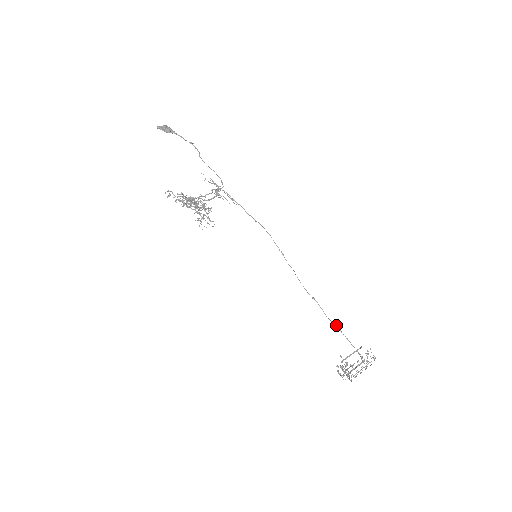
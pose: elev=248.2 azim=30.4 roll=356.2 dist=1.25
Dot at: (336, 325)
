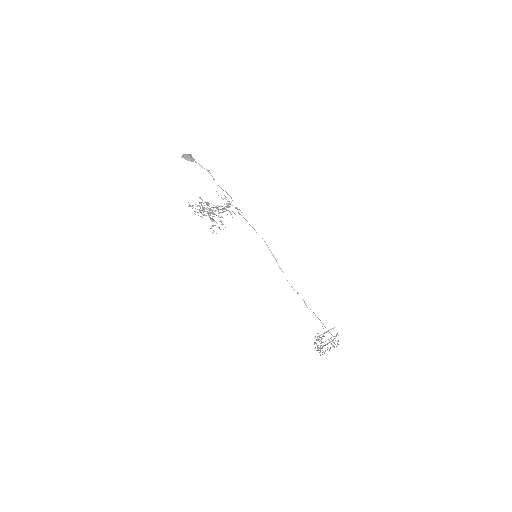
Dot at: (314, 313)
